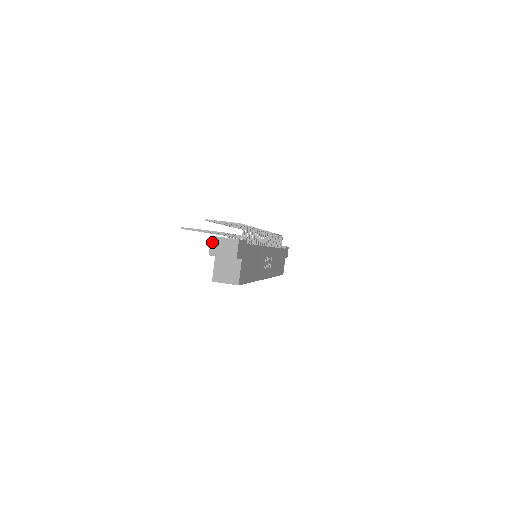
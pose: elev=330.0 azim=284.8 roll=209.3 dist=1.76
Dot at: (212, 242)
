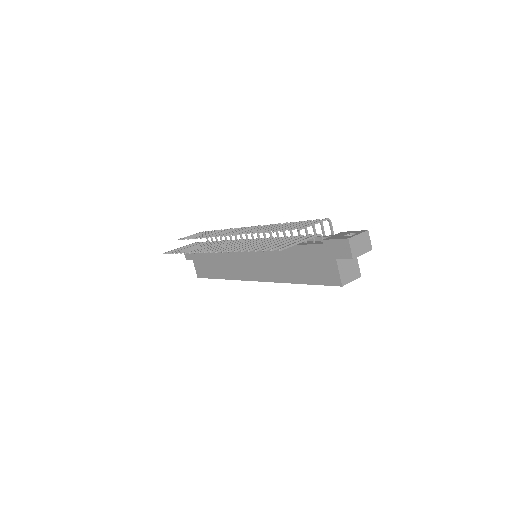
Dot at: (351, 244)
